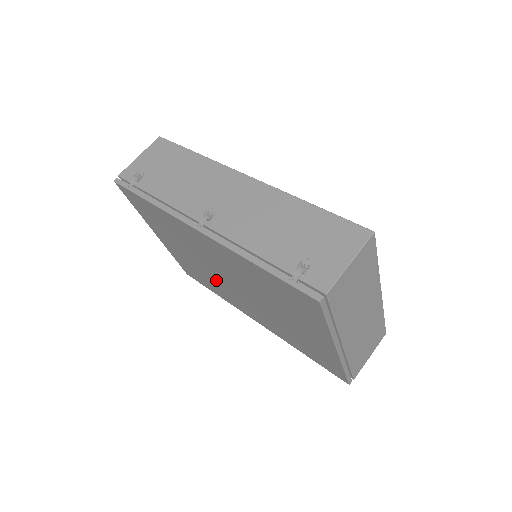
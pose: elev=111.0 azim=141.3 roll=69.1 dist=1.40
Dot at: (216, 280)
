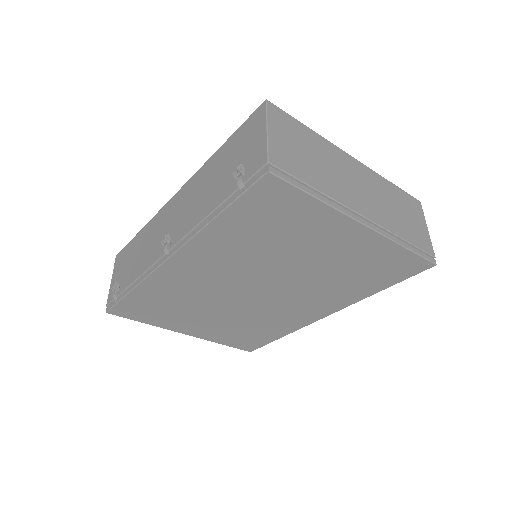
Dot at: (254, 313)
